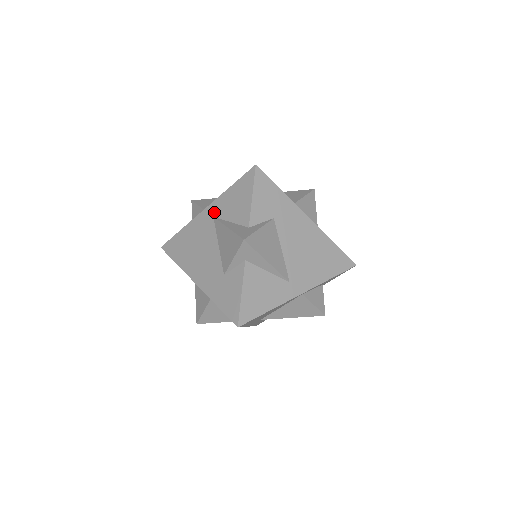
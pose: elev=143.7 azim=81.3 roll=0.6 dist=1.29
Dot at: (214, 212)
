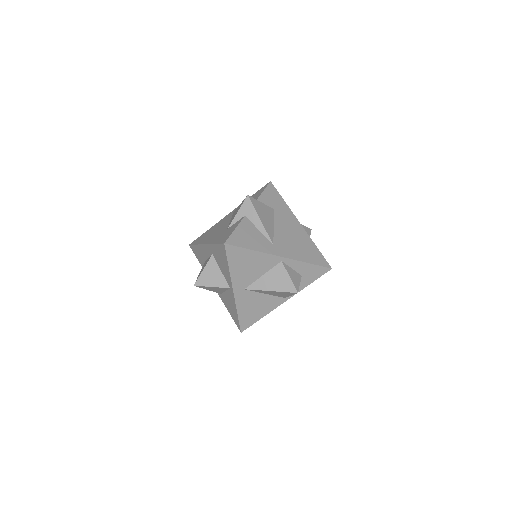
Dot at: occluded
